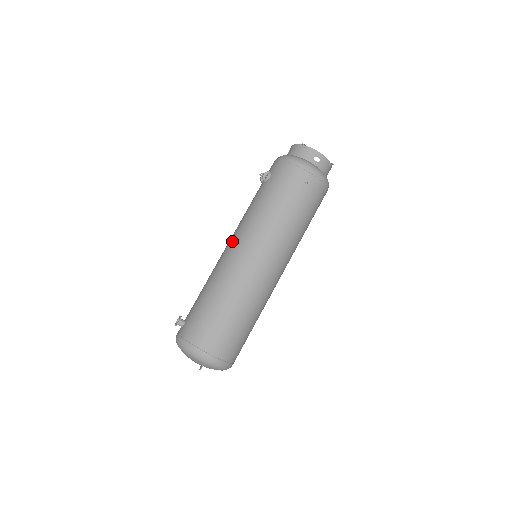
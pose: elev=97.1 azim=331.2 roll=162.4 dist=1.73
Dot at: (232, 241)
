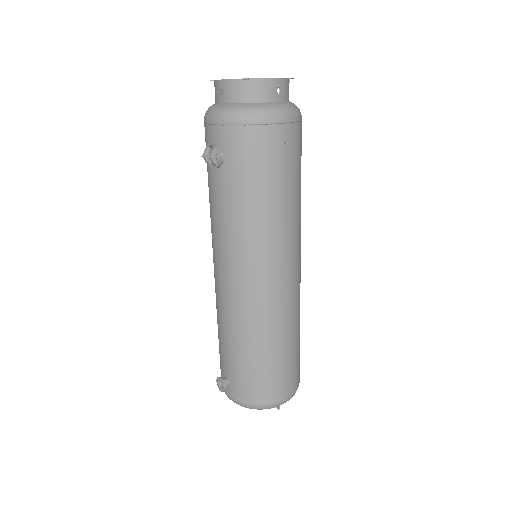
Dot at: (227, 270)
